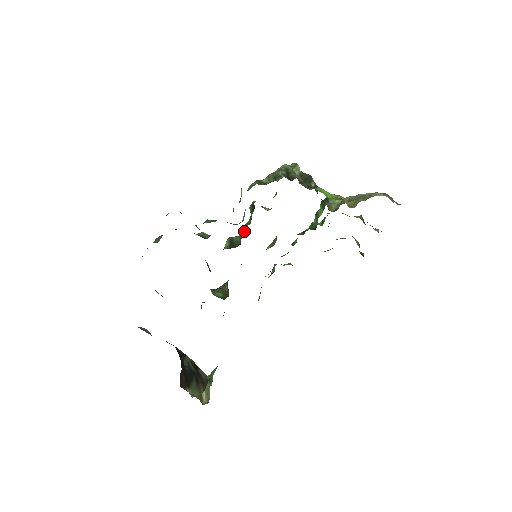
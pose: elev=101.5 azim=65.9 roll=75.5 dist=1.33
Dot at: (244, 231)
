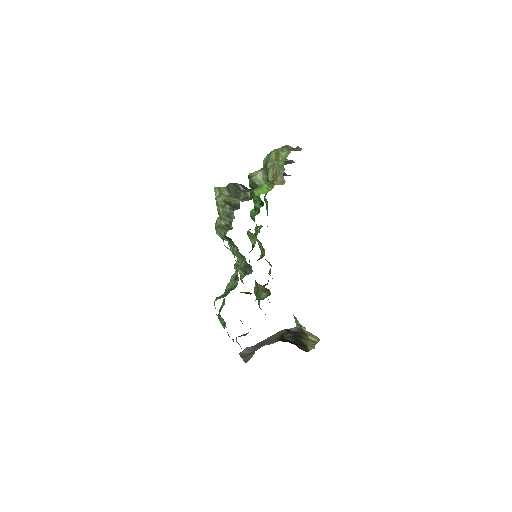
Dot at: (243, 257)
